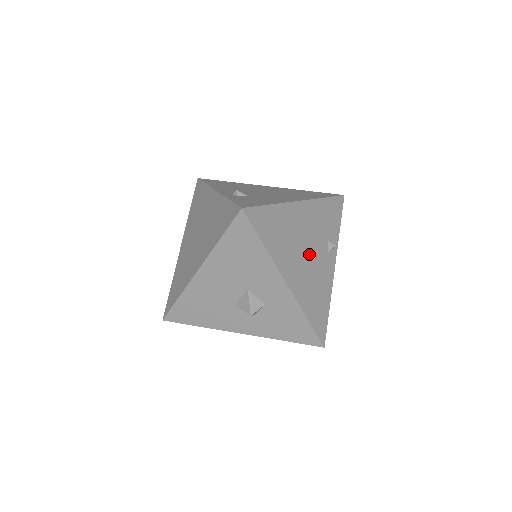
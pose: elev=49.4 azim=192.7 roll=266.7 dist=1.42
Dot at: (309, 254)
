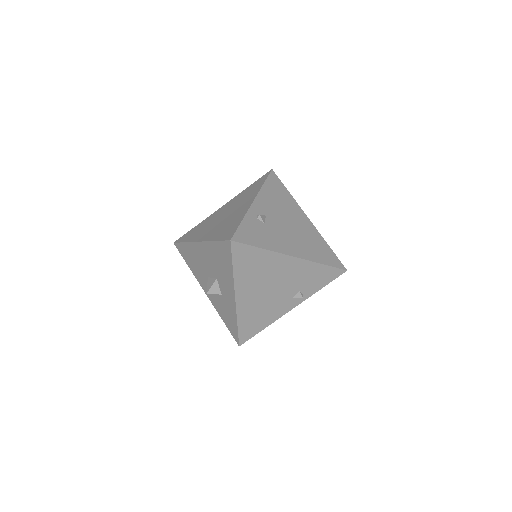
Dot at: (273, 291)
